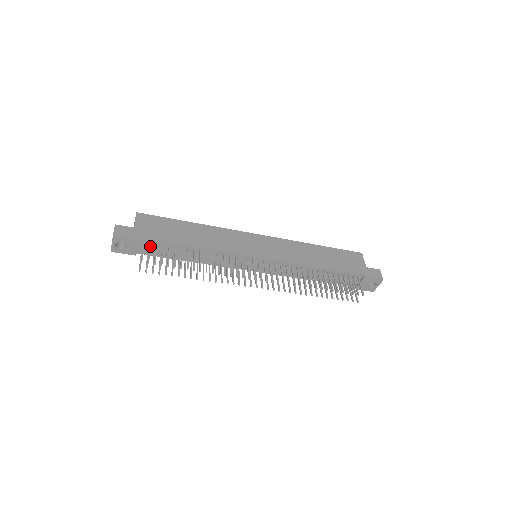
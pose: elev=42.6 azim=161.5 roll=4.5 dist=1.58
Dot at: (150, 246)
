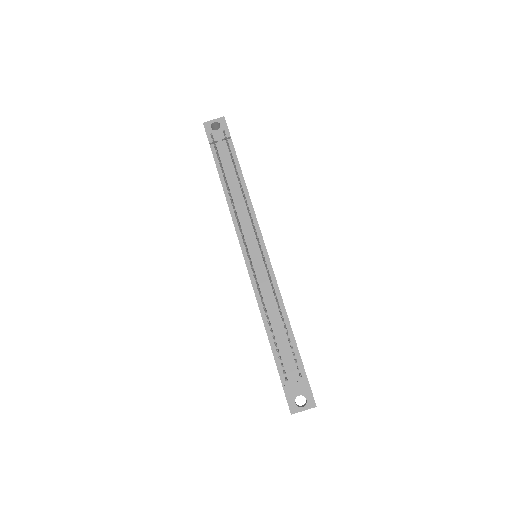
Dot at: occluded
